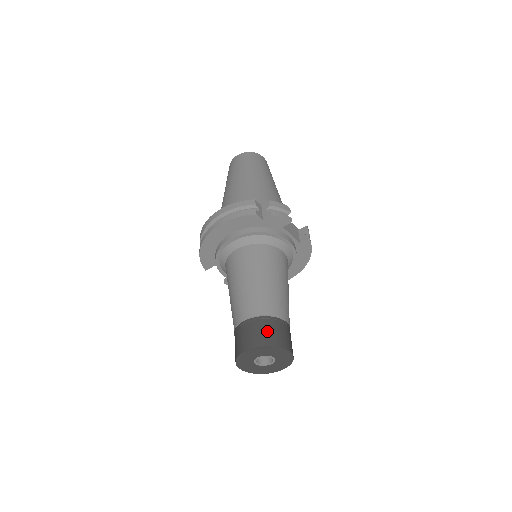
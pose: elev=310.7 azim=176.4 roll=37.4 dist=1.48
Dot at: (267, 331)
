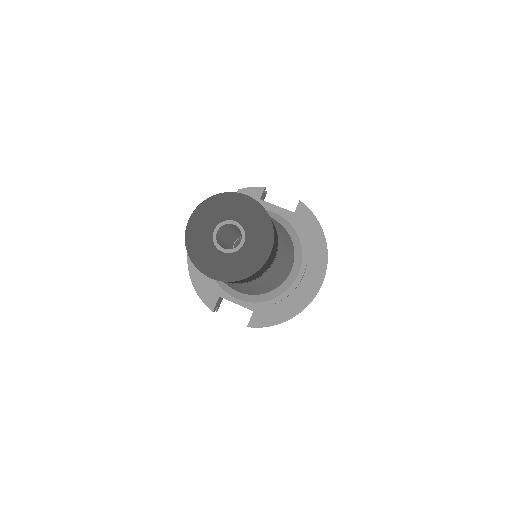
Dot at: occluded
